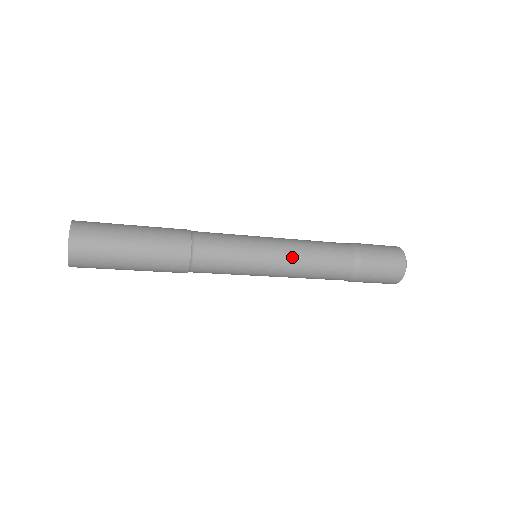
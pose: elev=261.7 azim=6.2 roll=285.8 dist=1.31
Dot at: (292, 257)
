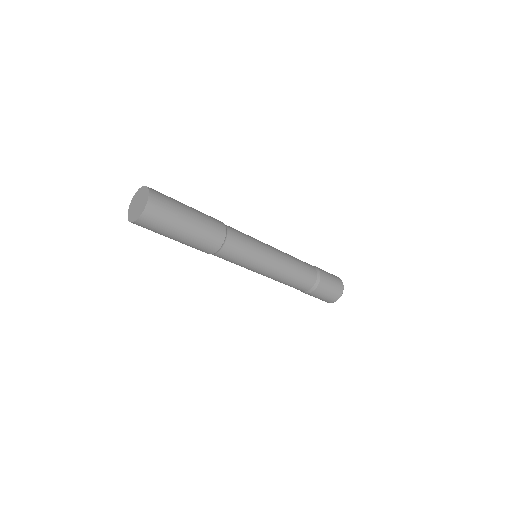
Dot at: (283, 255)
